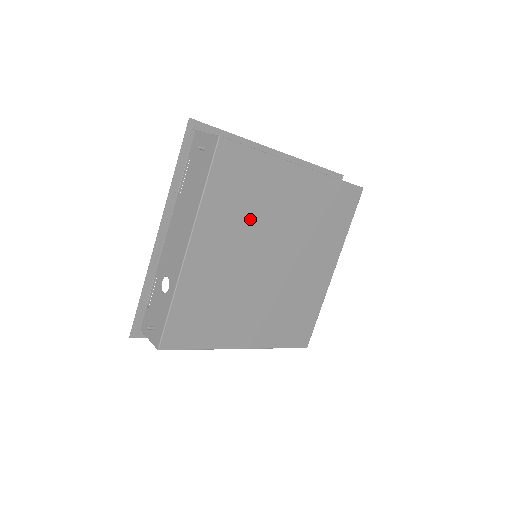
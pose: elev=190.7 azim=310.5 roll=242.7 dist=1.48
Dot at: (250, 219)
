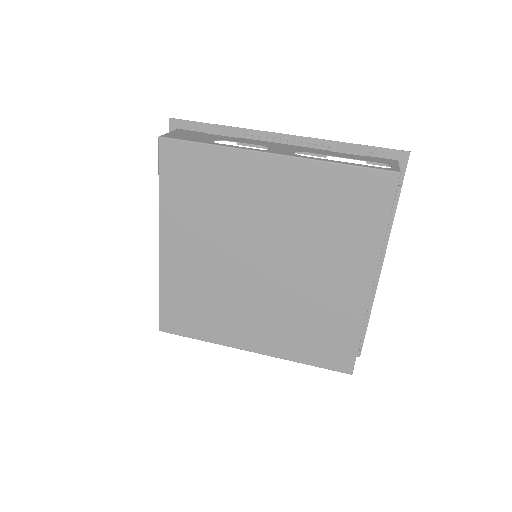
Dot at: (219, 217)
